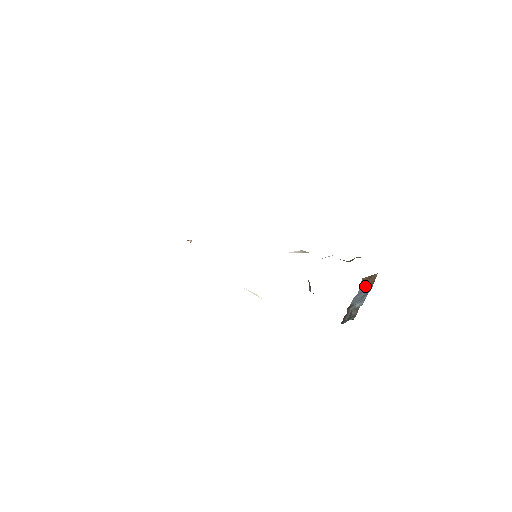
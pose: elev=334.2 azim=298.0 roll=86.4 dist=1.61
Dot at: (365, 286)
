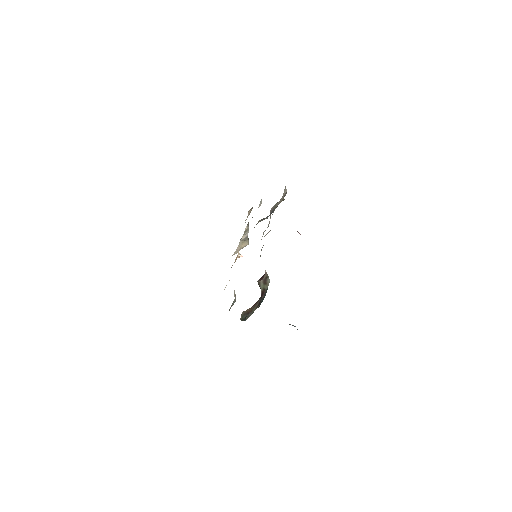
Dot at: occluded
